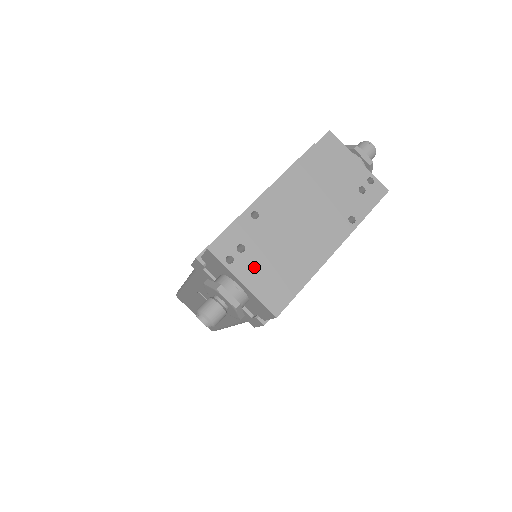
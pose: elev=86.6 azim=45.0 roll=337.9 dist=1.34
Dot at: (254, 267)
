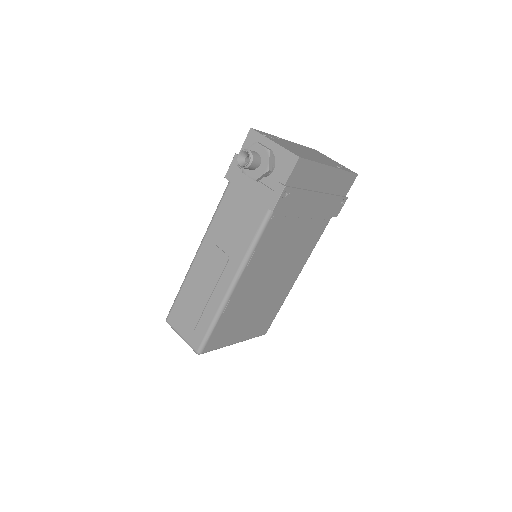
Dot at: (281, 144)
